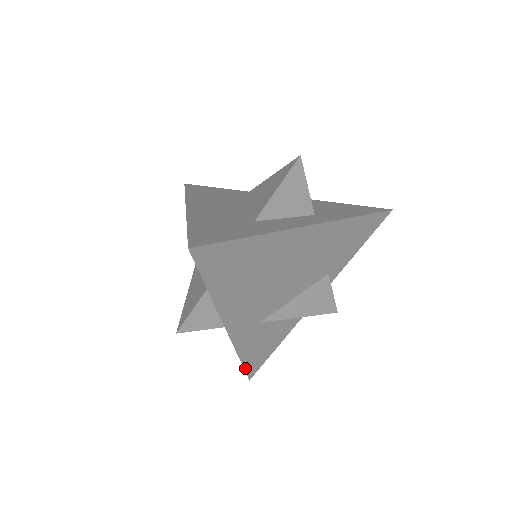
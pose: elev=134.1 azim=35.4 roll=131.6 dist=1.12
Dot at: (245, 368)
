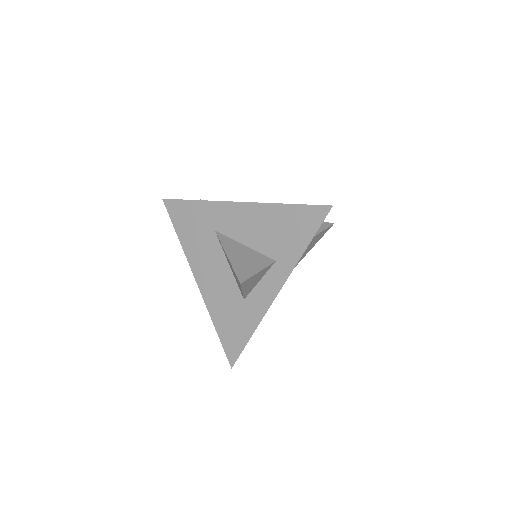
Dot at: occluded
